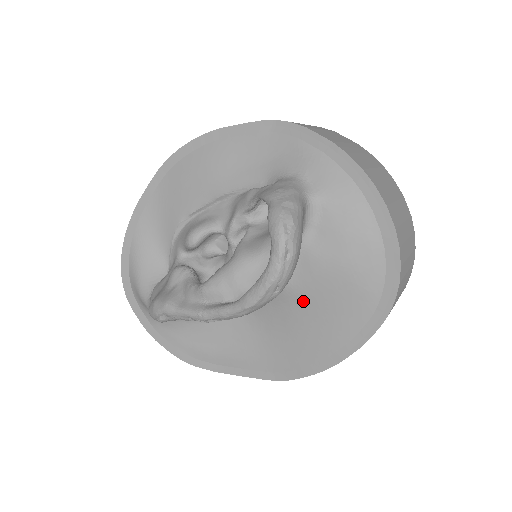
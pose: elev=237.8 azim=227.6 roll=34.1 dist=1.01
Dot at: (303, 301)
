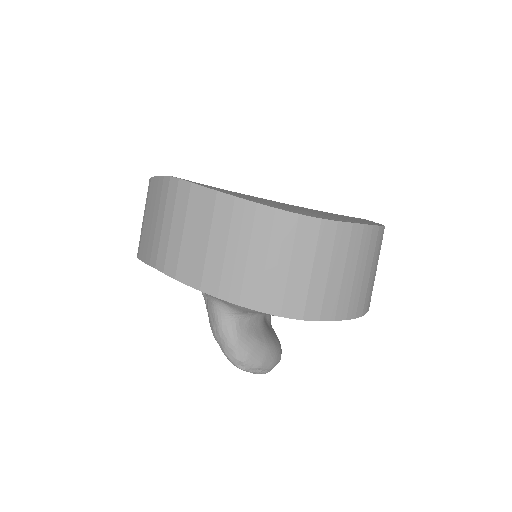
Dot at: occluded
